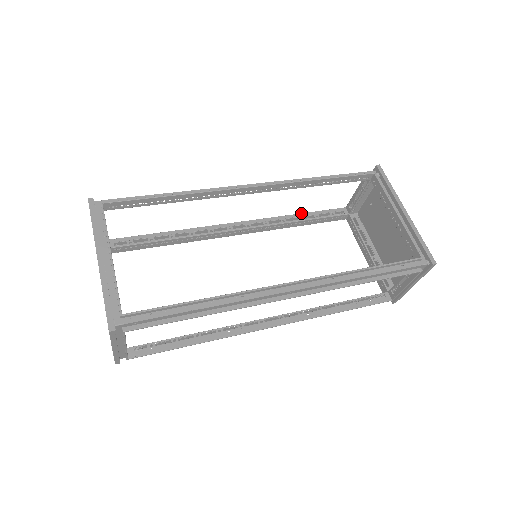
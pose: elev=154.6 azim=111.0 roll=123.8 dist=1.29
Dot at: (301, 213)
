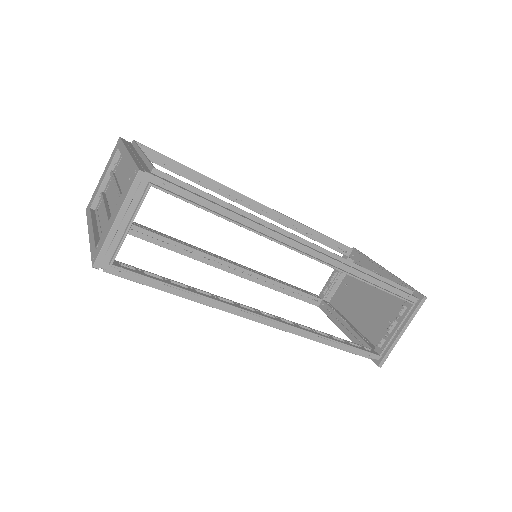
Dot at: occluded
